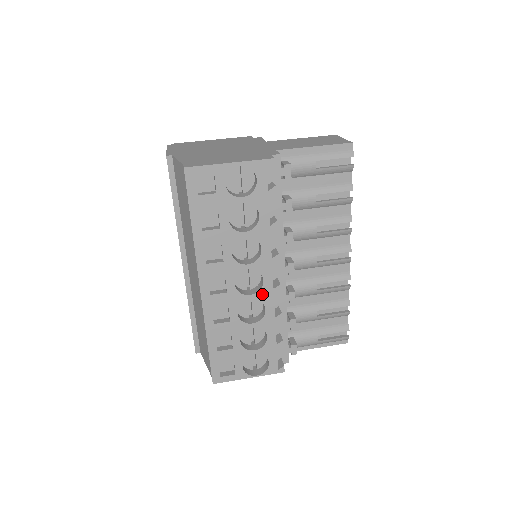
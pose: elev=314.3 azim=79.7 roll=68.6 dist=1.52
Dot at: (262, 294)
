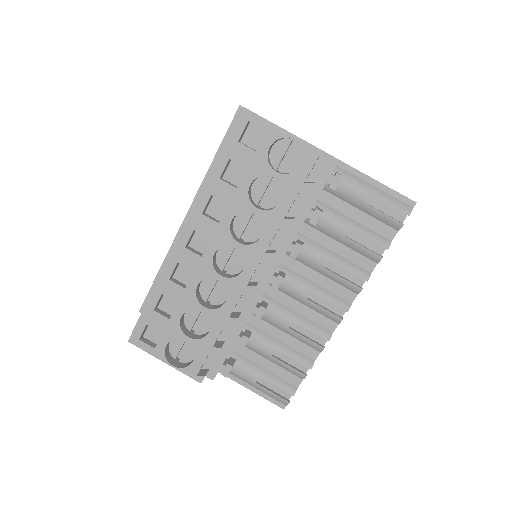
Dot at: (233, 283)
